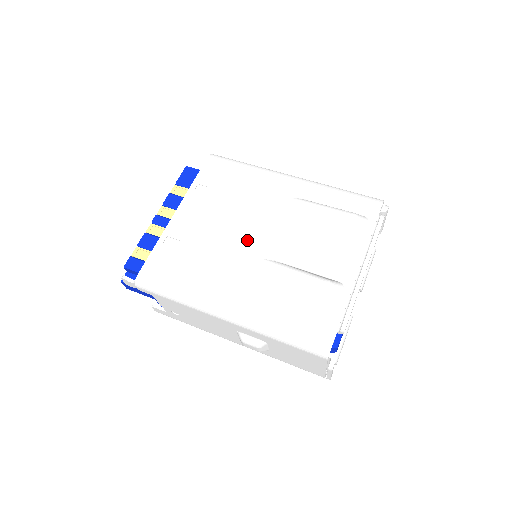
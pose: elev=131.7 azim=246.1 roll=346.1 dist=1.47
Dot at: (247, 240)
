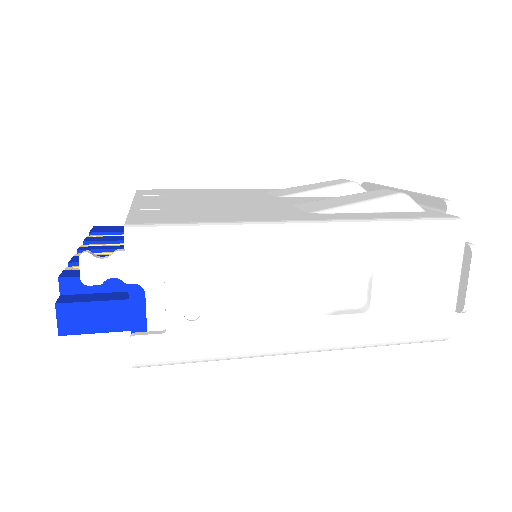
Dot at: (255, 202)
